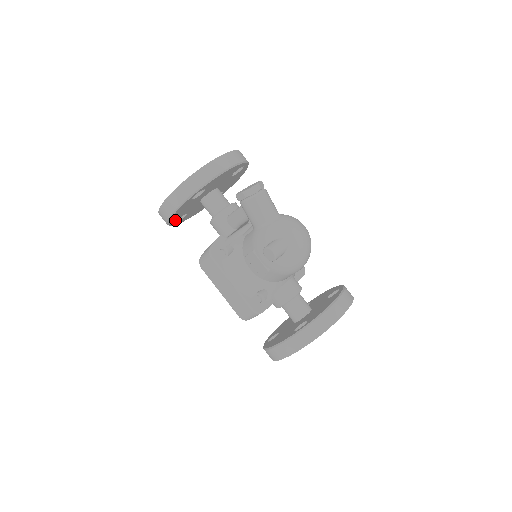
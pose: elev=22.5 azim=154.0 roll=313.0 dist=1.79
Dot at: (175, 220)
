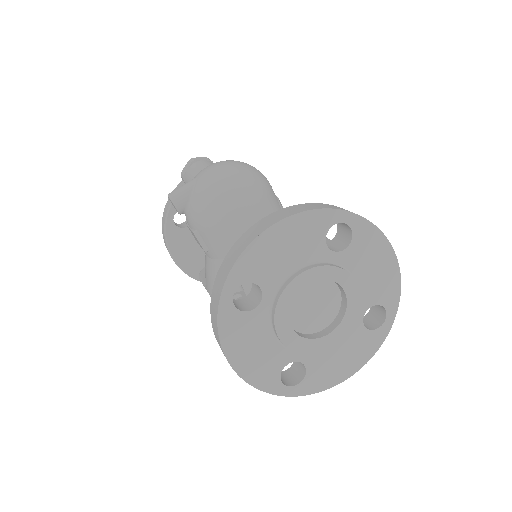
Dot at: occluded
